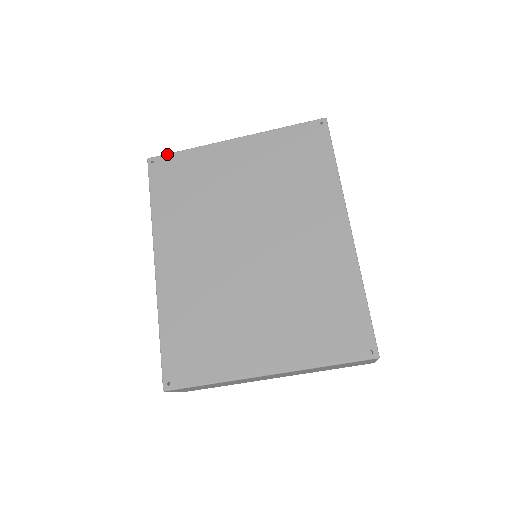
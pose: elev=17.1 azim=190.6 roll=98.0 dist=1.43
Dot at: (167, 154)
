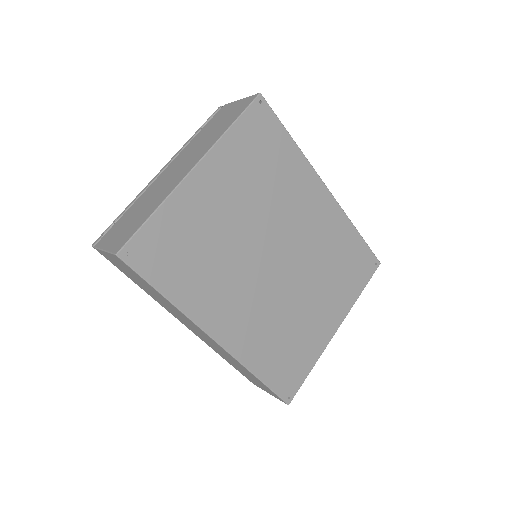
Dot at: (136, 234)
